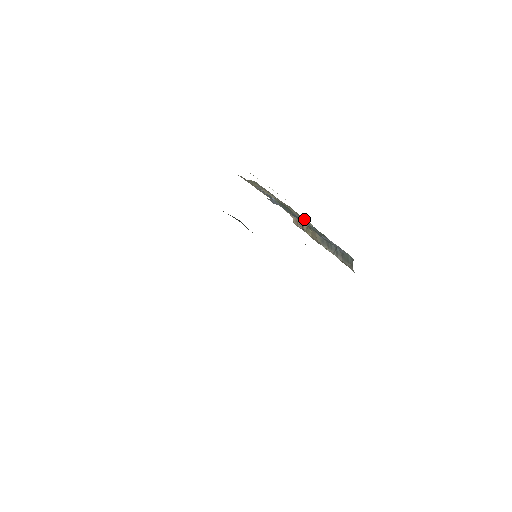
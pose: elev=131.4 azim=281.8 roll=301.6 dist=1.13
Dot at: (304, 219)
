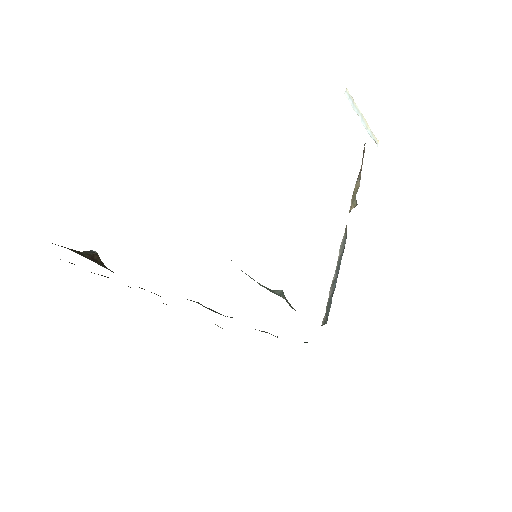
Dot at: occluded
